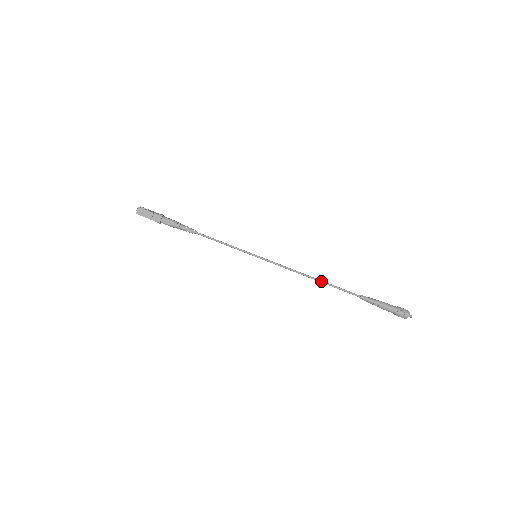
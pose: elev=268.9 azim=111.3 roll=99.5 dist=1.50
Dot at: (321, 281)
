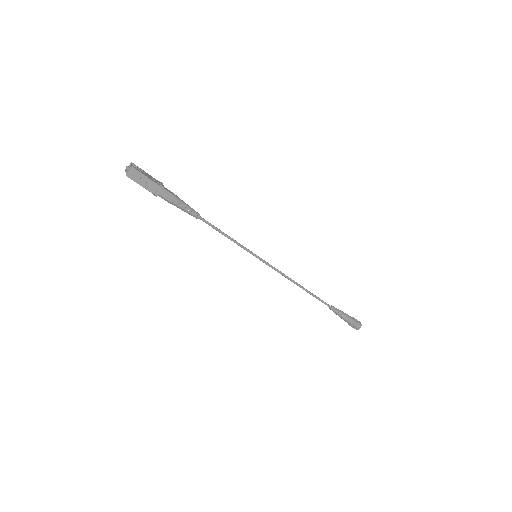
Dot at: (306, 290)
